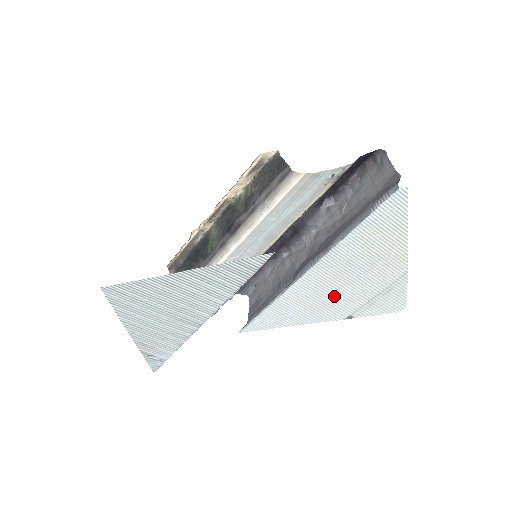
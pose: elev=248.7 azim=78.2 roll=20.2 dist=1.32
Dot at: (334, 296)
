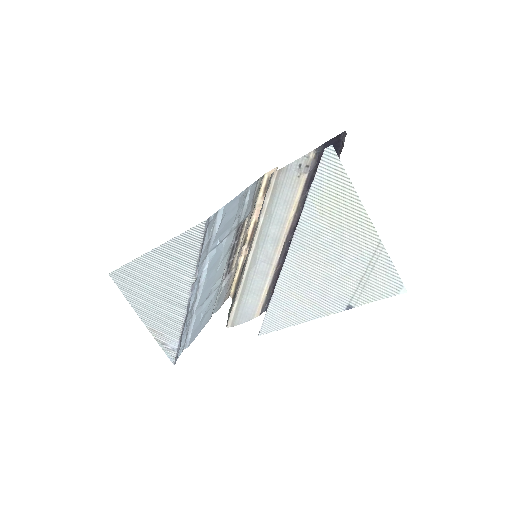
Dot at: (322, 282)
